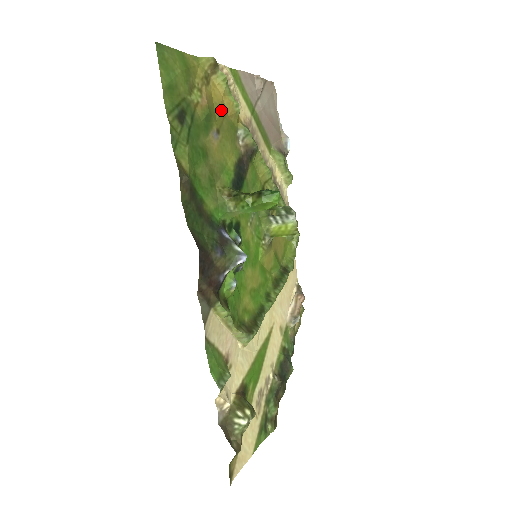
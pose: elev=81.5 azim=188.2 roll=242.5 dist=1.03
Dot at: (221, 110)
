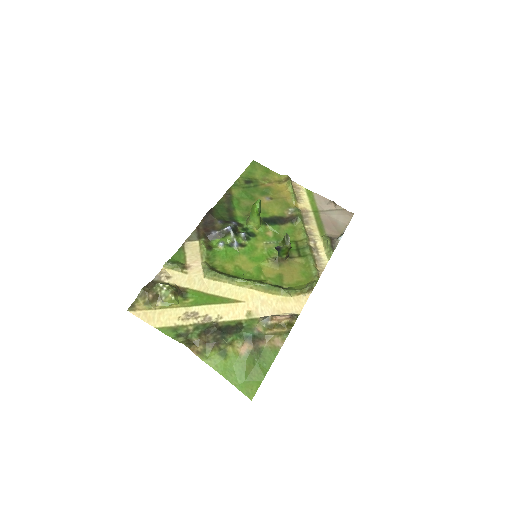
Dot at: (281, 194)
